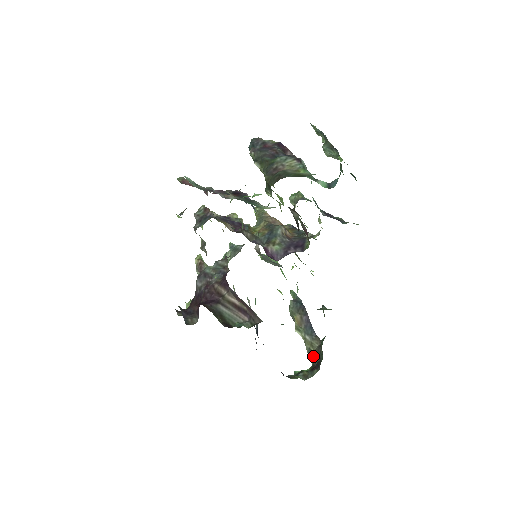
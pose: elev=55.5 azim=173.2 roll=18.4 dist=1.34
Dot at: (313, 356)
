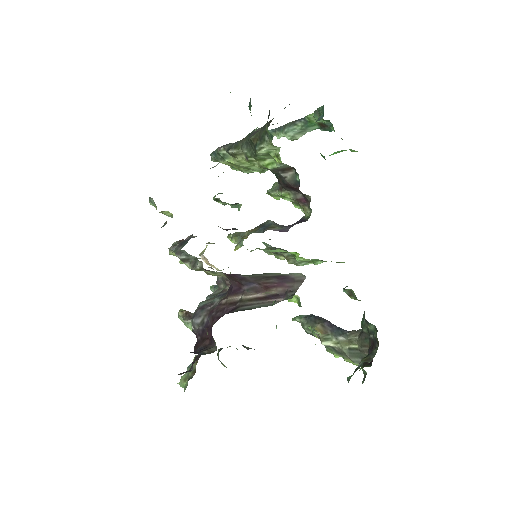
Dot at: (358, 353)
